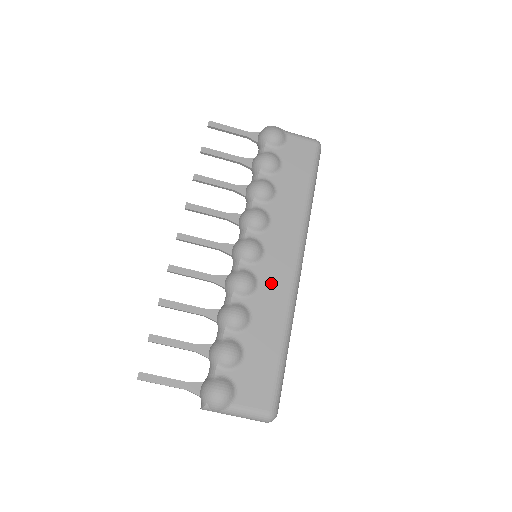
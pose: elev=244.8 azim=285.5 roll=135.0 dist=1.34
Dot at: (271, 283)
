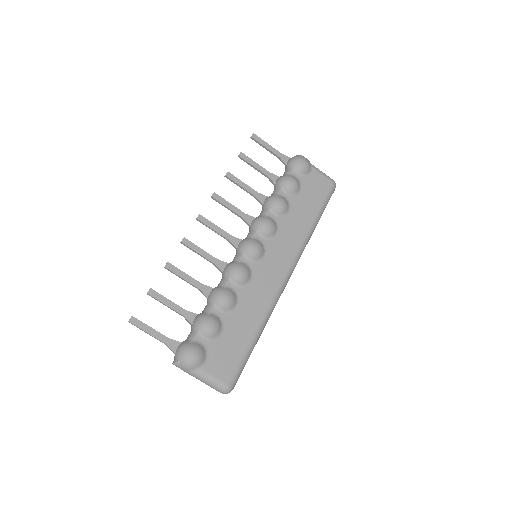
Dot at: (262, 282)
